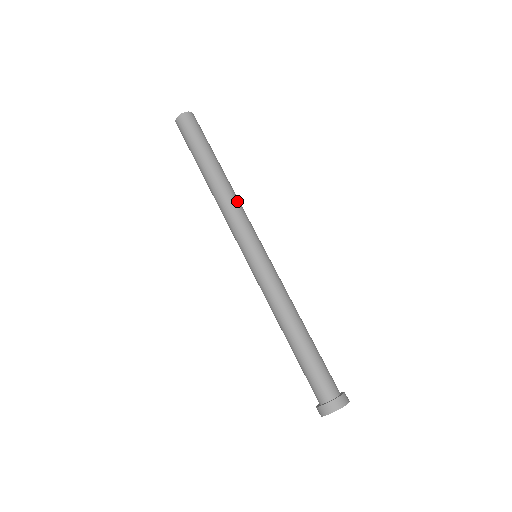
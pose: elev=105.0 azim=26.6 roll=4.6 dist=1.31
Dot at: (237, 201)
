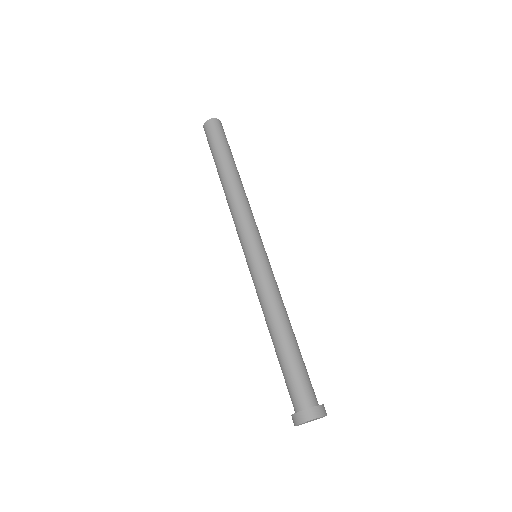
Dot at: (248, 203)
